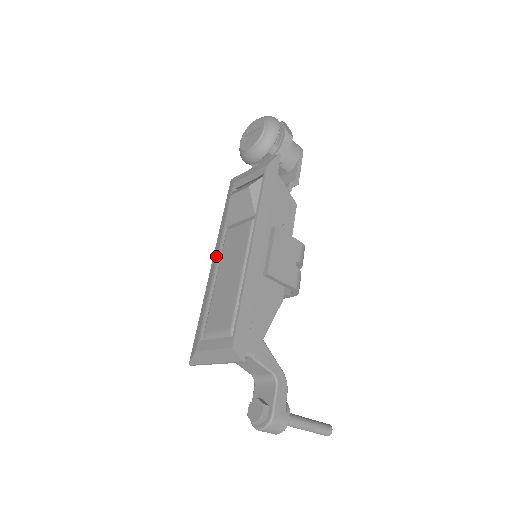
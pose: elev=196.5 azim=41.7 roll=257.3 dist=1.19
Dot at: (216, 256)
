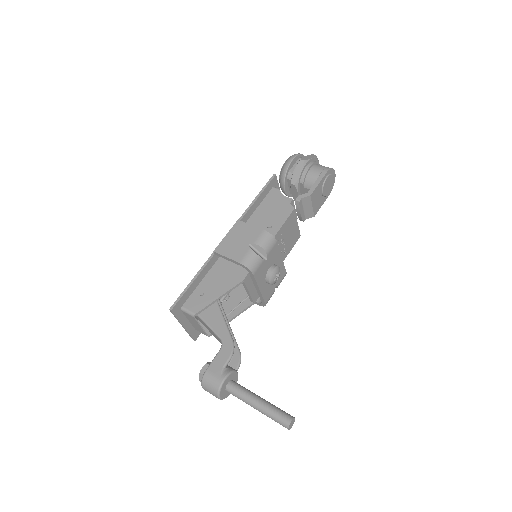
Dot at: occluded
